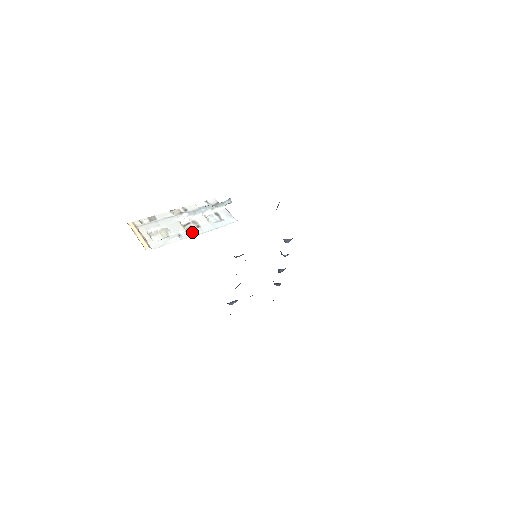
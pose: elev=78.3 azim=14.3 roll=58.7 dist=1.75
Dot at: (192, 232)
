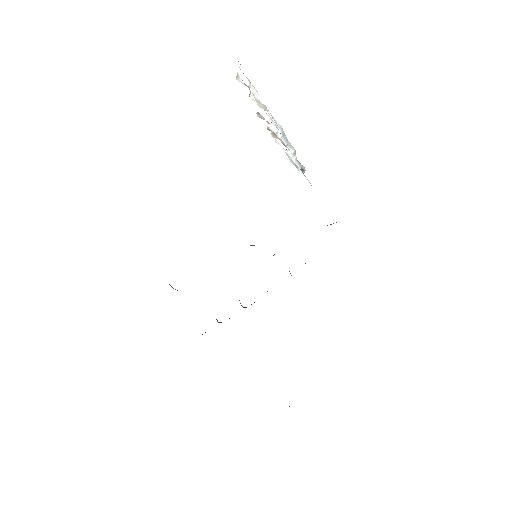
Dot at: occluded
